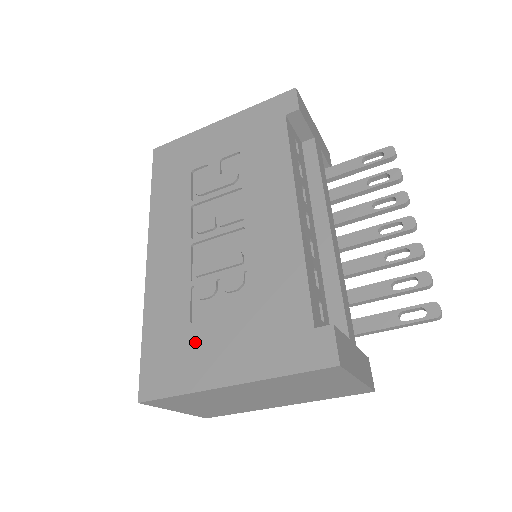
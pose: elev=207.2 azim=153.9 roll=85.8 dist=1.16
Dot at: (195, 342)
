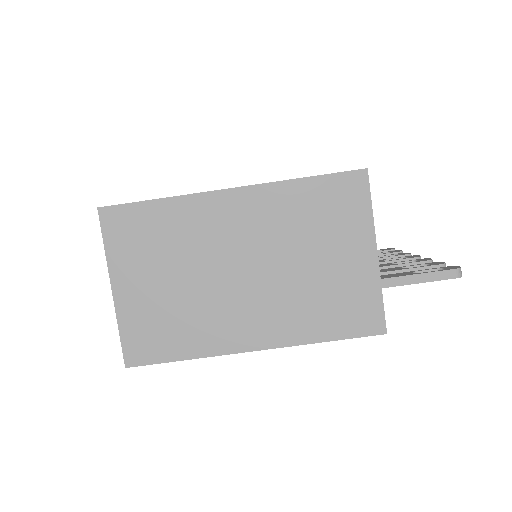
Dot at: occluded
